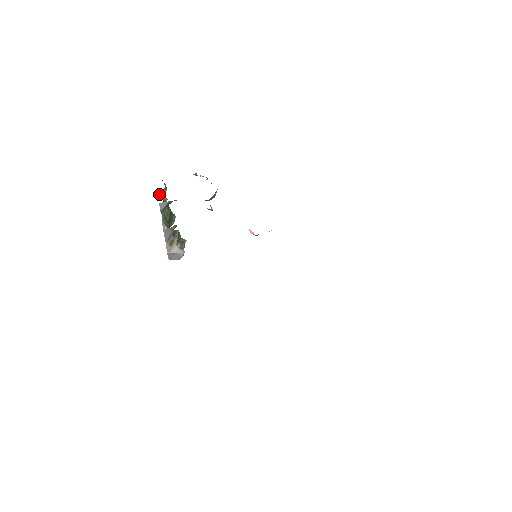
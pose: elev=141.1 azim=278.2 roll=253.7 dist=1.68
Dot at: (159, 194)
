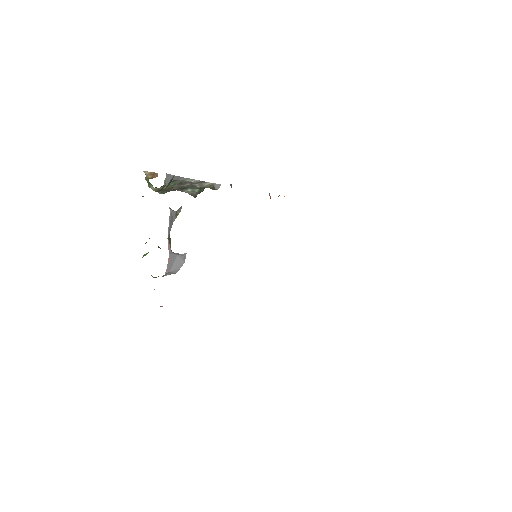
Dot at: occluded
